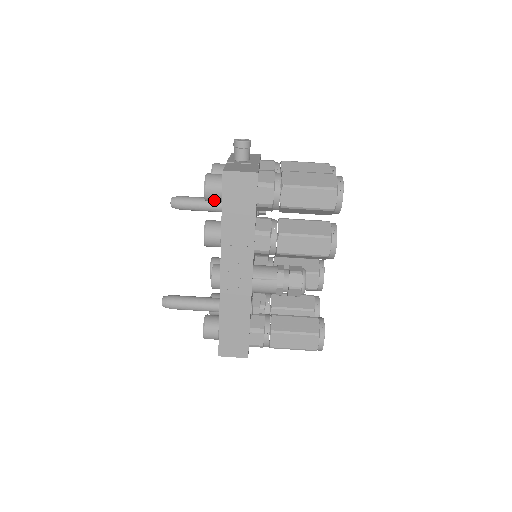
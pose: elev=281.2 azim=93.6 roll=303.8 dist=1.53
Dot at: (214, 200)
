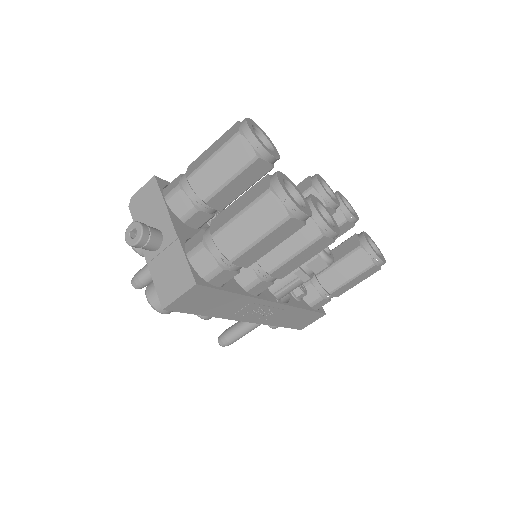
Dot at: occluded
